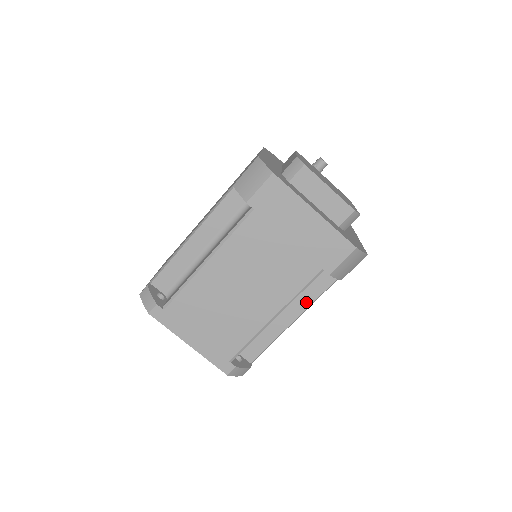
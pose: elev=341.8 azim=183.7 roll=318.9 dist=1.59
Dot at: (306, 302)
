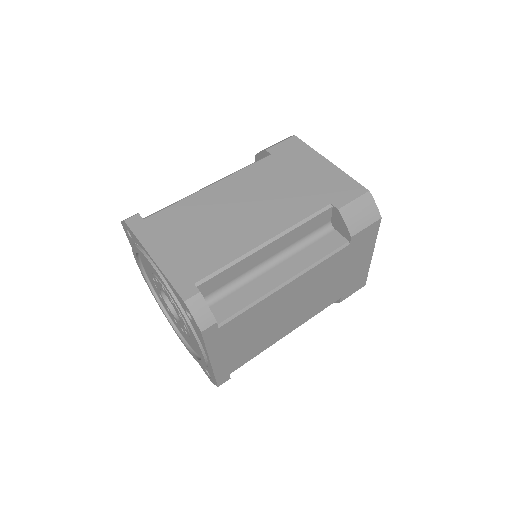
Dot at: (307, 261)
